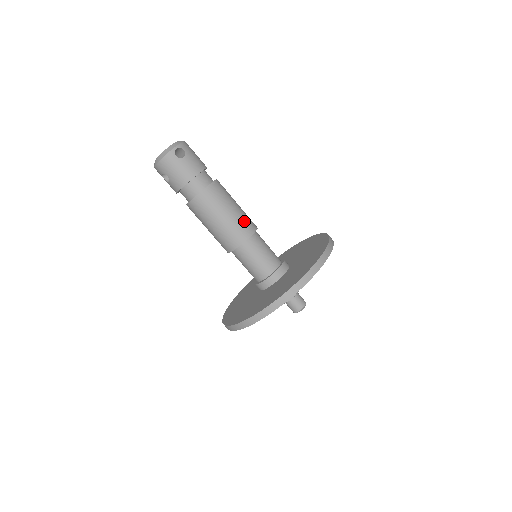
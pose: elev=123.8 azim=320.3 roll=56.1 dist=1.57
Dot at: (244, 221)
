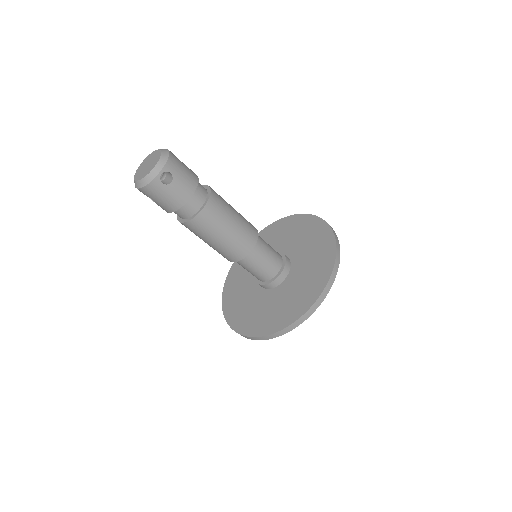
Dot at: (244, 236)
